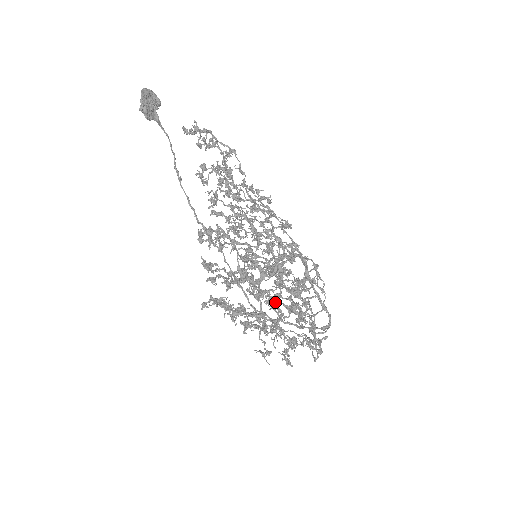
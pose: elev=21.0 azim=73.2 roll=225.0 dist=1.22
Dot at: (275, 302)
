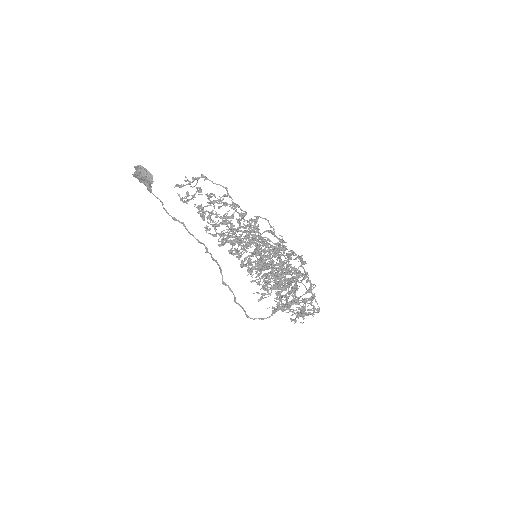
Dot at: (282, 281)
